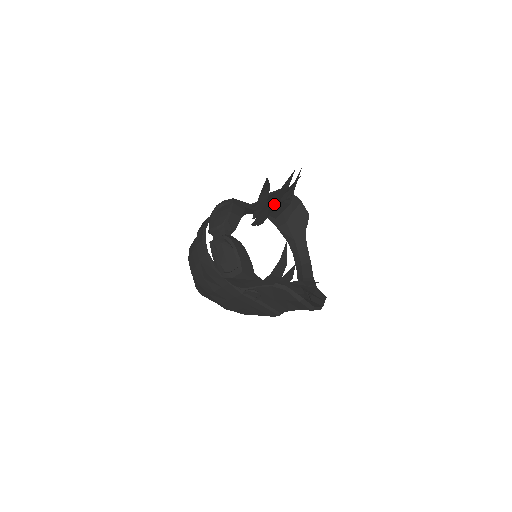
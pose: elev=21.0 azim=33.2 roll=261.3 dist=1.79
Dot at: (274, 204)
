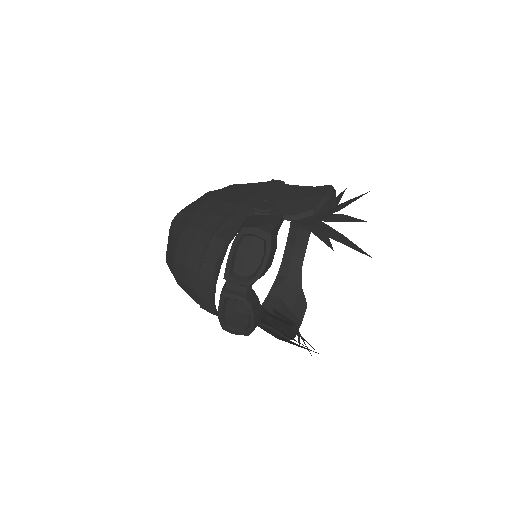
Dot at: (310, 218)
